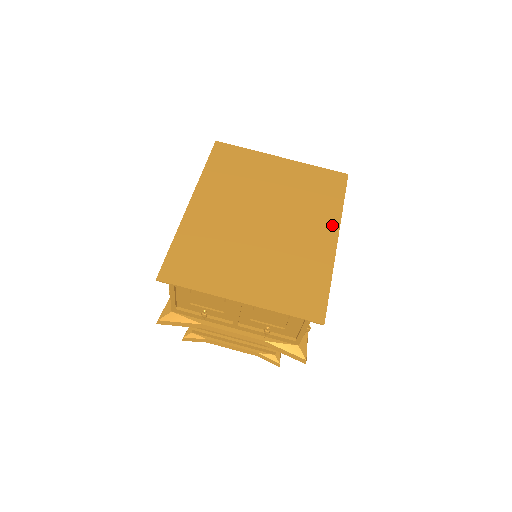
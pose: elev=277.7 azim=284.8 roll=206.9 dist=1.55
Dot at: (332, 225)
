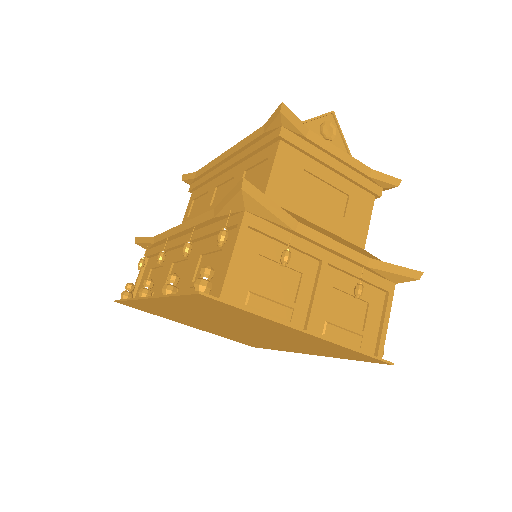
Dot at: occluded
